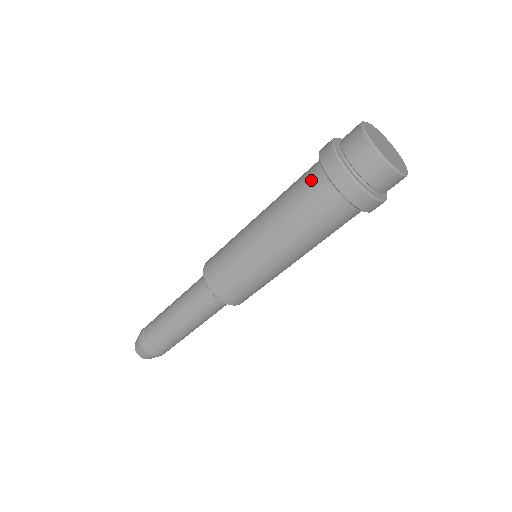
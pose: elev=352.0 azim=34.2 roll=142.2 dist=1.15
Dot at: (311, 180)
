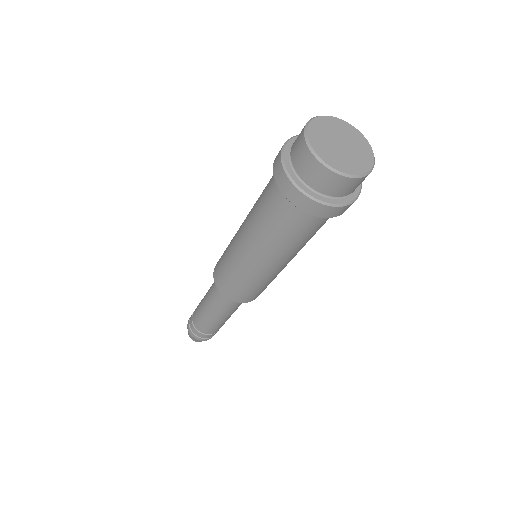
Dot at: (272, 176)
